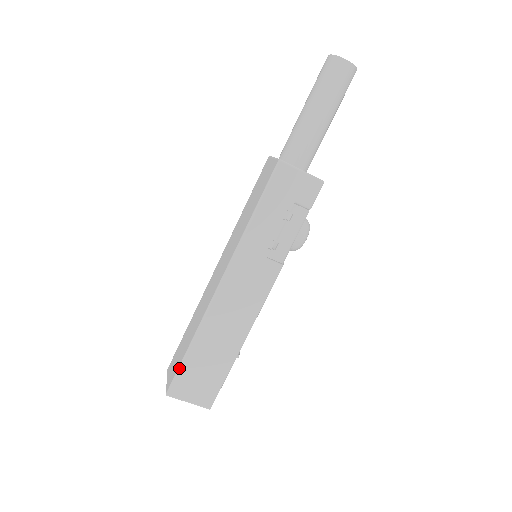
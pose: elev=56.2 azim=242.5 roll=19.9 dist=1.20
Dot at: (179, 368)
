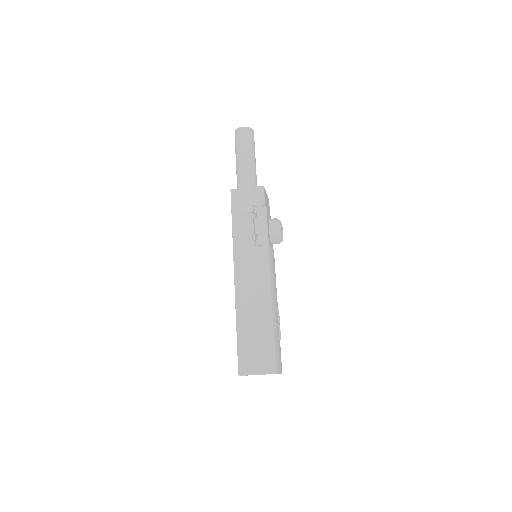
Dot at: (237, 349)
